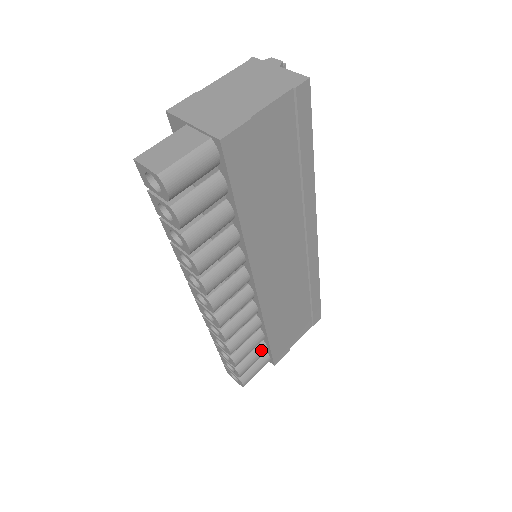
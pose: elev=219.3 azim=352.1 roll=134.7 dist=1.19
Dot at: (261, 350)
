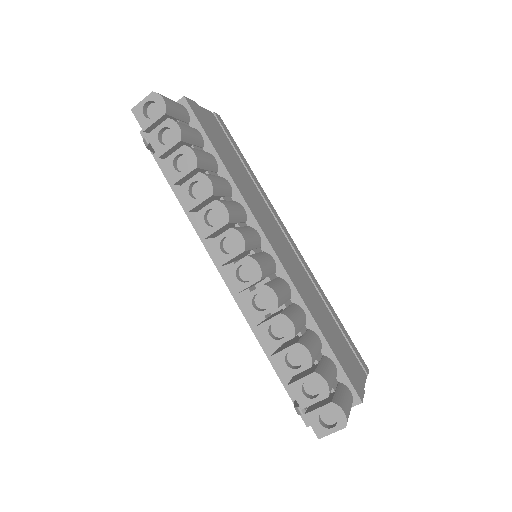
Dot at: (329, 362)
